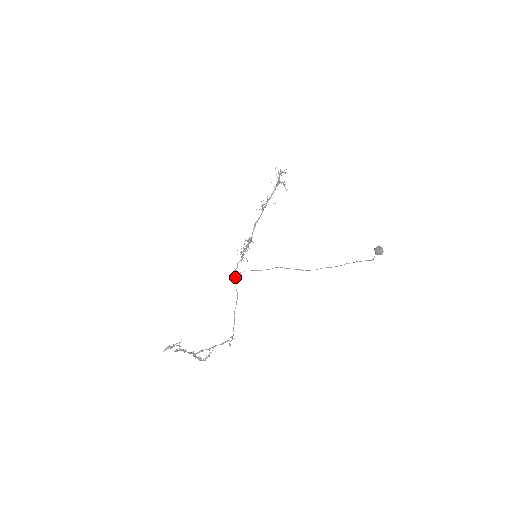
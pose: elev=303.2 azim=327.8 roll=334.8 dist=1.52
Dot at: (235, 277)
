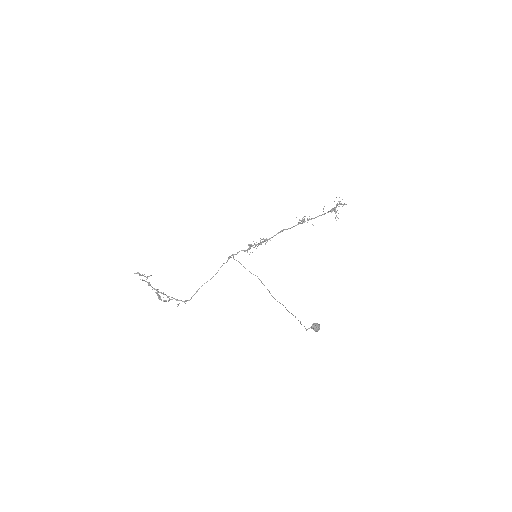
Dot at: (227, 260)
